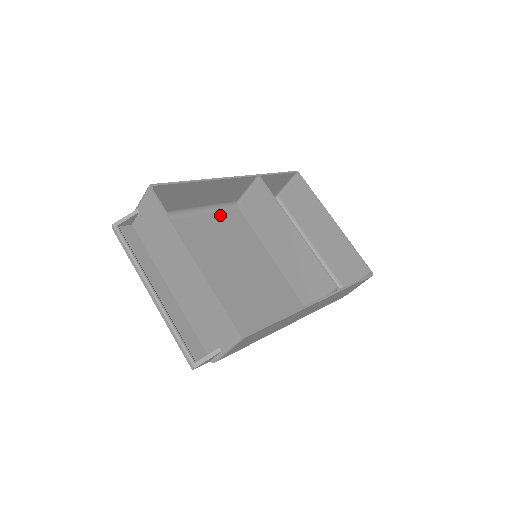
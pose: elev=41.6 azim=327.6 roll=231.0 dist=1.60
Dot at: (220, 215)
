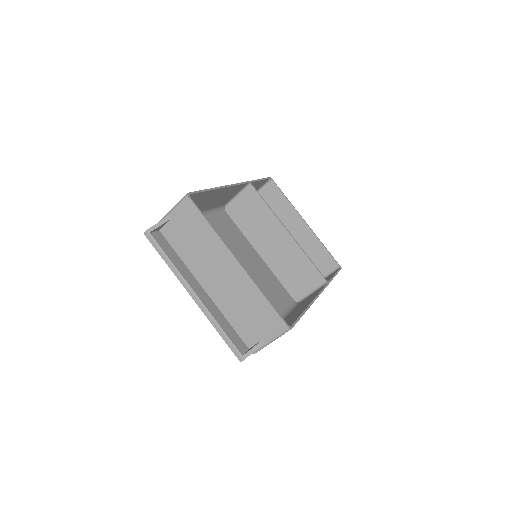
Dot at: (216, 218)
